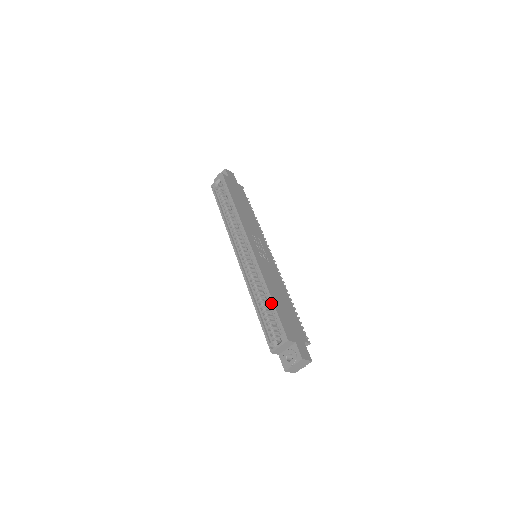
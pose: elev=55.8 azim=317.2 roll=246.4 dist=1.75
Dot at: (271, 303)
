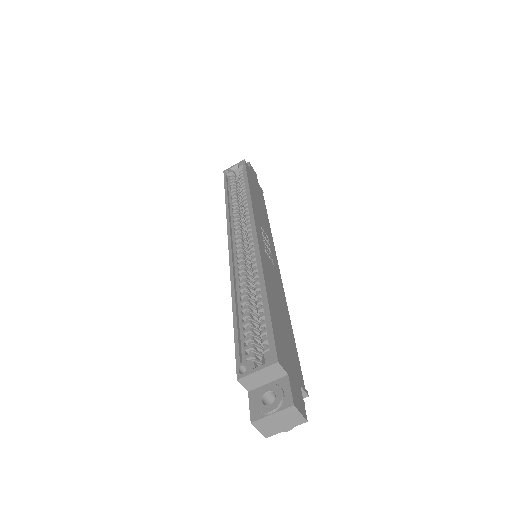
Dot at: (264, 302)
